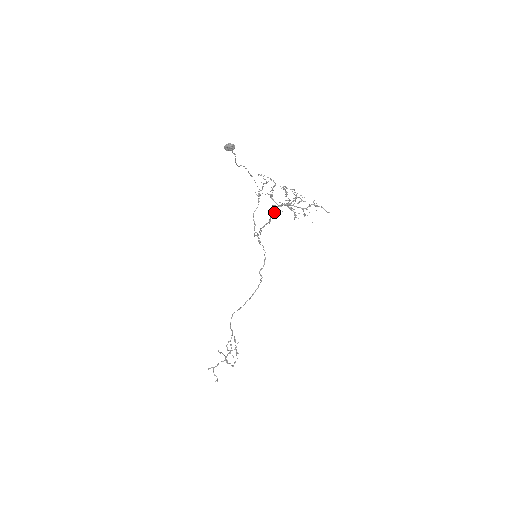
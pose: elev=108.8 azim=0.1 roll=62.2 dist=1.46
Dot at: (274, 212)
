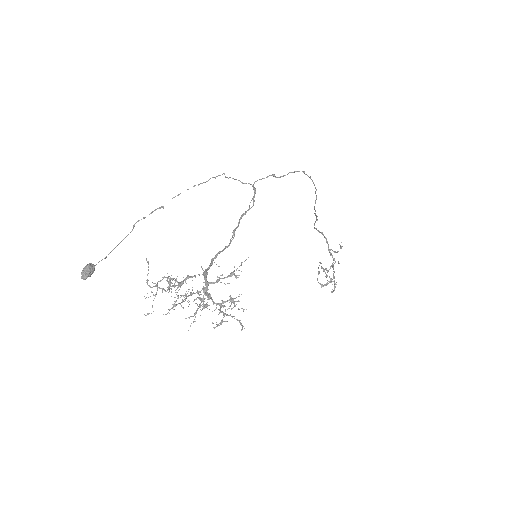
Dot at: (215, 258)
